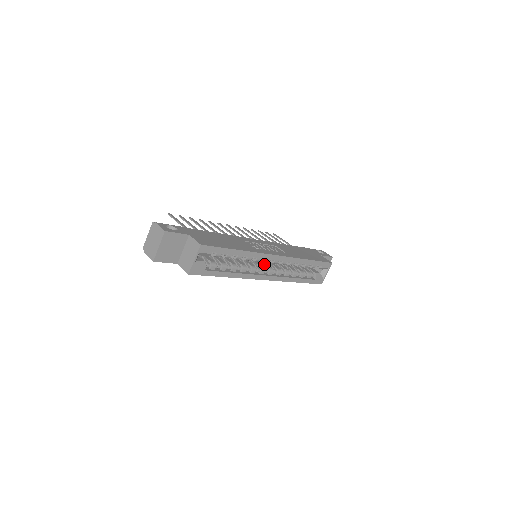
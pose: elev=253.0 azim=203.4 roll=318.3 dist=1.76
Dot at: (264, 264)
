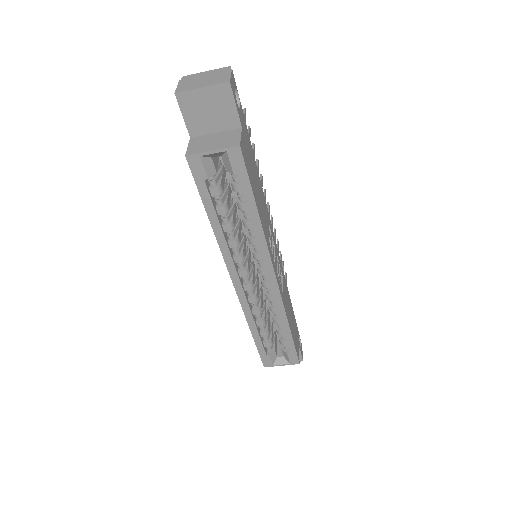
Dot at: (253, 272)
